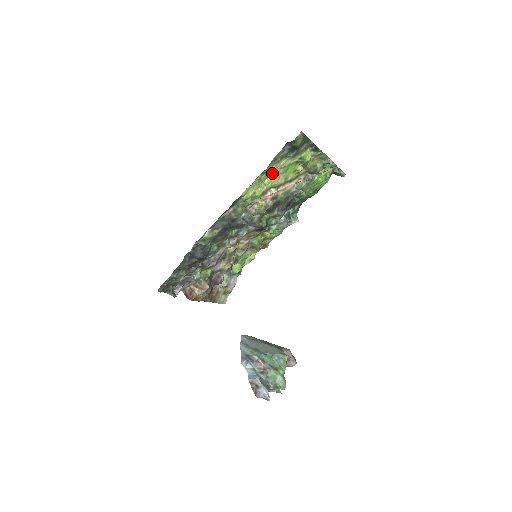
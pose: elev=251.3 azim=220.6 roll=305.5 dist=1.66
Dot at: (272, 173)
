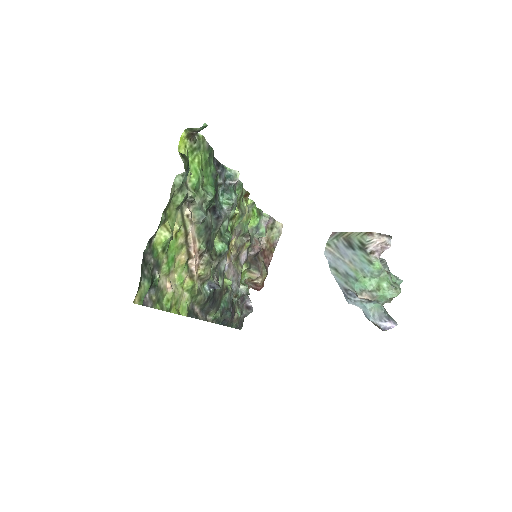
Dot at: (171, 282)
